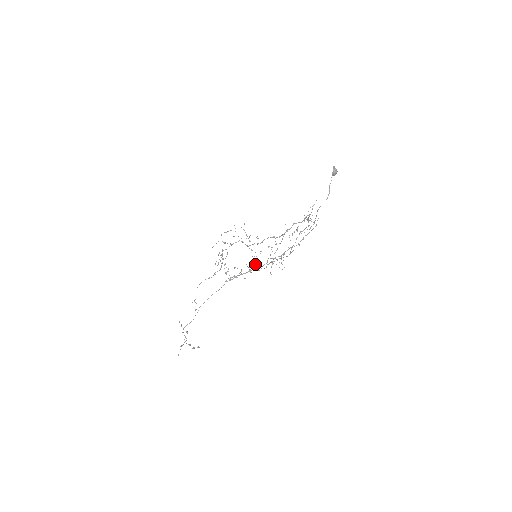
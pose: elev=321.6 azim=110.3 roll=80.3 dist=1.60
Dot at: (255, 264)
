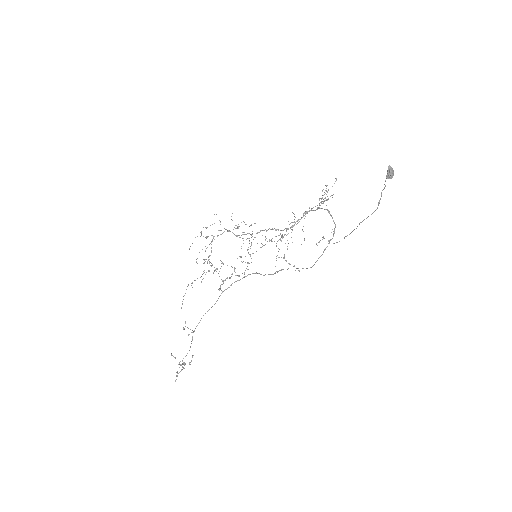
Dot at: occluded
